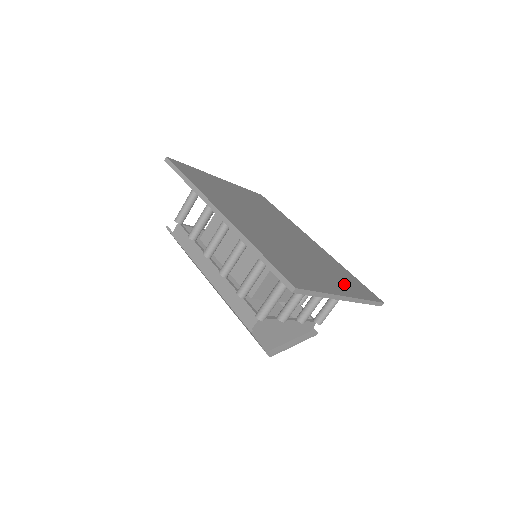
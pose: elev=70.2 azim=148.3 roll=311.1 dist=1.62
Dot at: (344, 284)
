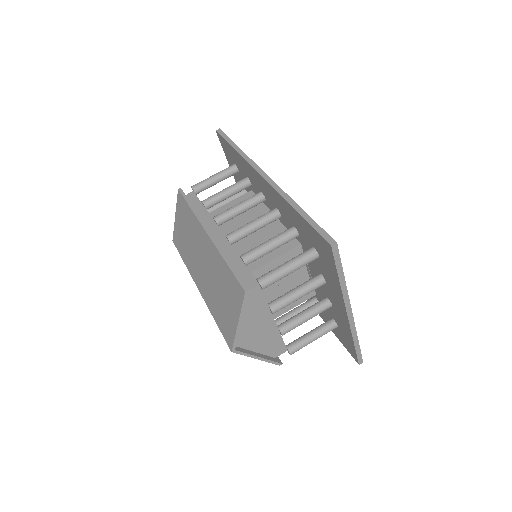
Dot at: occluded
